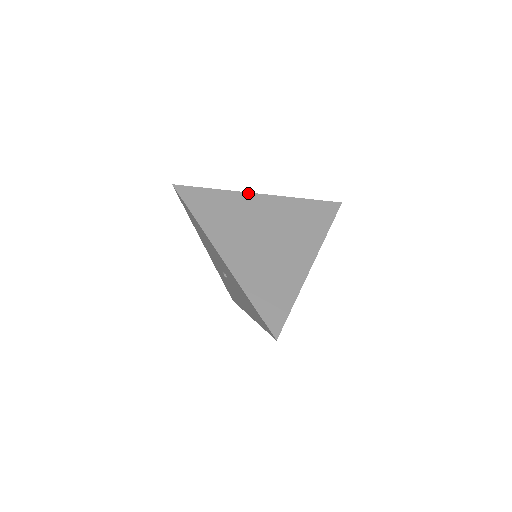
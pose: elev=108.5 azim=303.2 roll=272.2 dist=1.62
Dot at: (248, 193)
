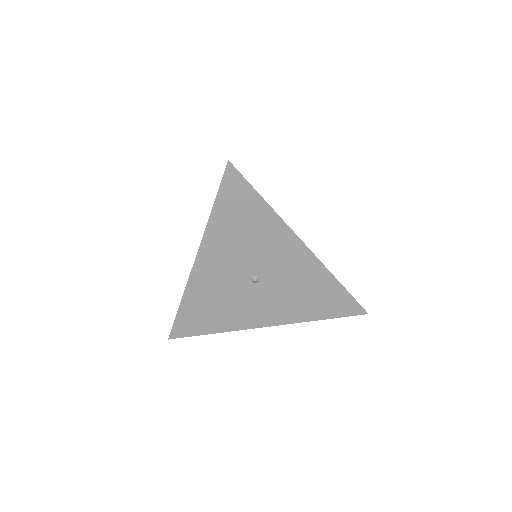
Dot at: occluded
